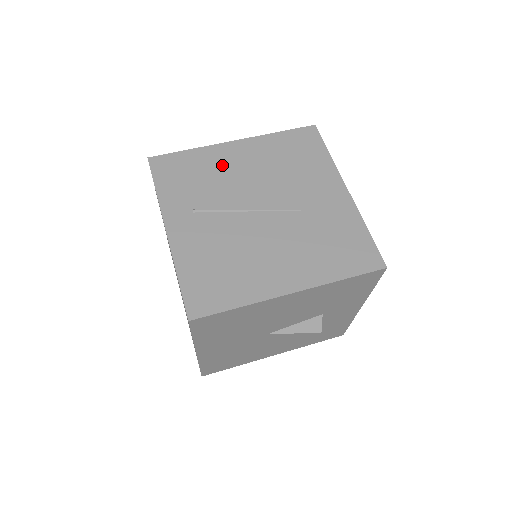
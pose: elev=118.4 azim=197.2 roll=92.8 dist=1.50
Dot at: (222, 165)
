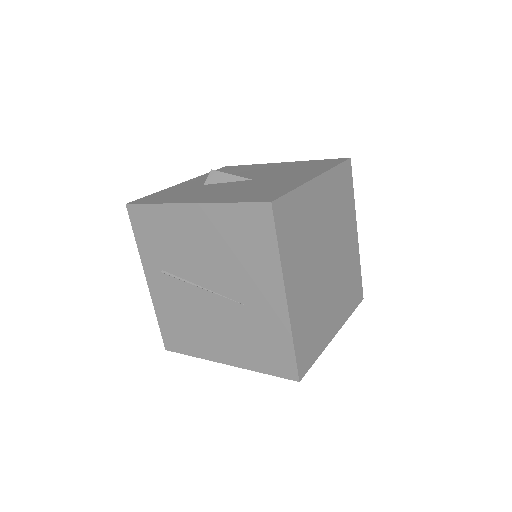
Dot at: (180, 231)
